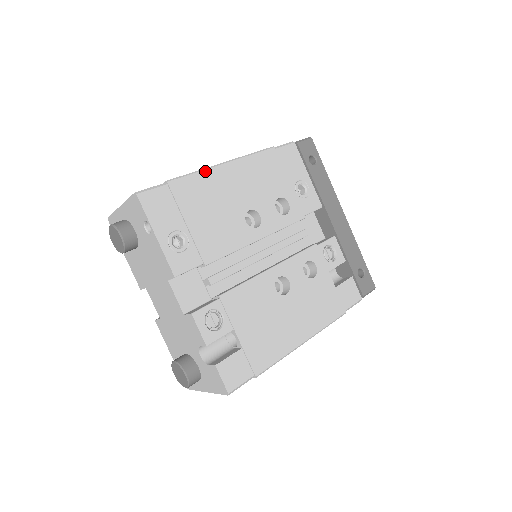
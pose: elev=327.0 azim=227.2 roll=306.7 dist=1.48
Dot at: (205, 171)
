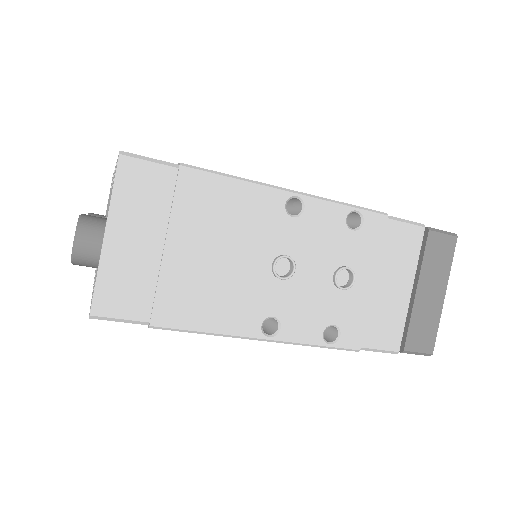
Dot at: occluded
